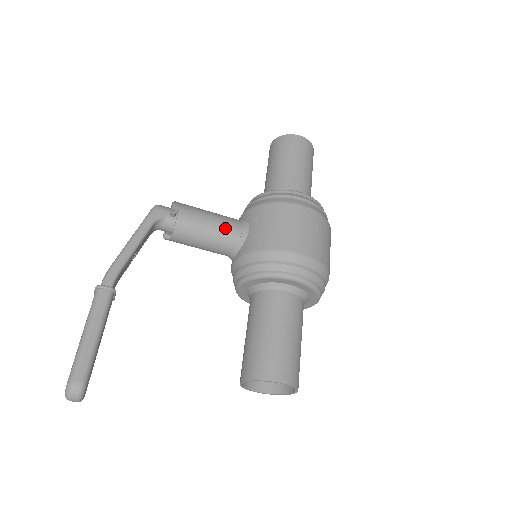
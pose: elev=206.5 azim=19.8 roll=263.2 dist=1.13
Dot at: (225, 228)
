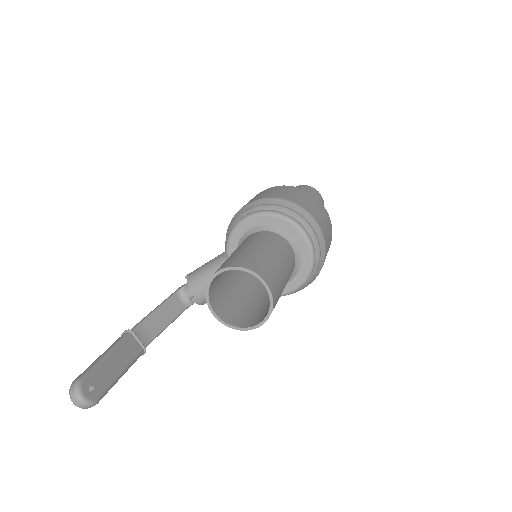
Dot at: (219, 256)
